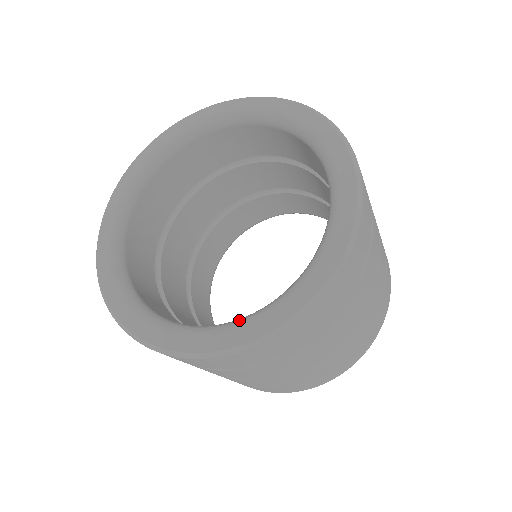
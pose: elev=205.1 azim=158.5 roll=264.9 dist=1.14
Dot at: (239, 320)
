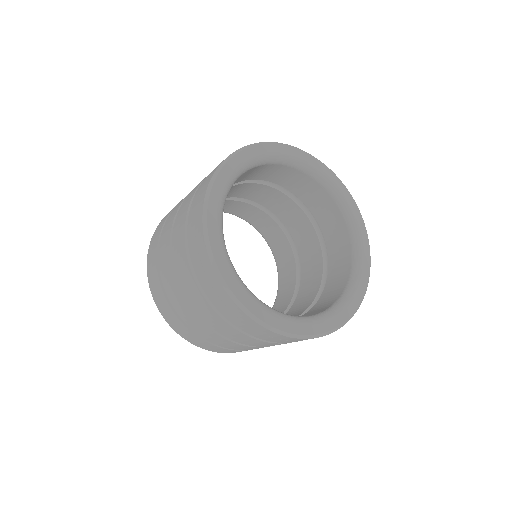
Dot at: occluded
